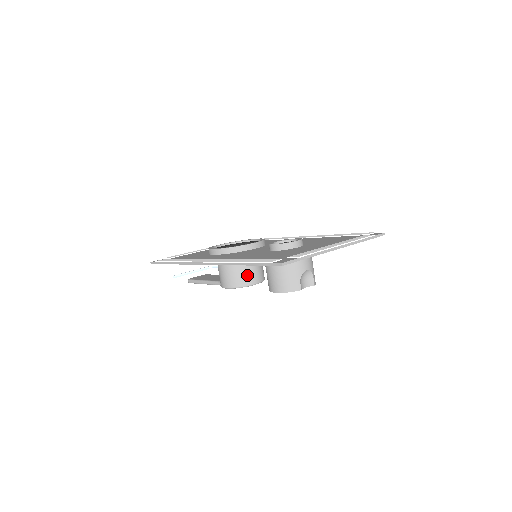
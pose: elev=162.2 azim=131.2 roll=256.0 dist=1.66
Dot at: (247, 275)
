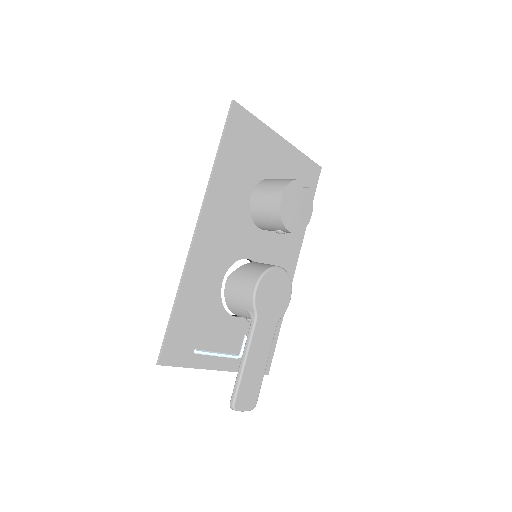
Dot at: (262, 265)
